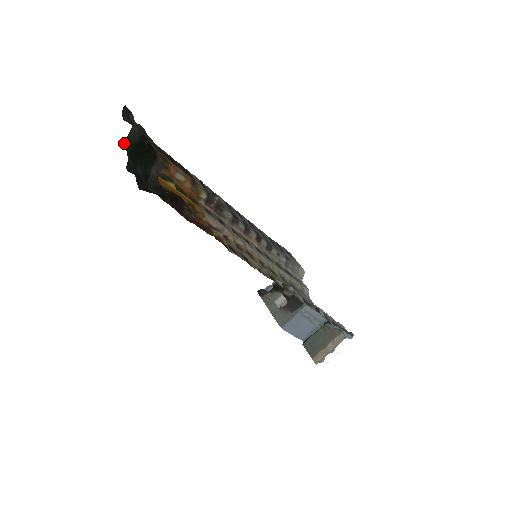
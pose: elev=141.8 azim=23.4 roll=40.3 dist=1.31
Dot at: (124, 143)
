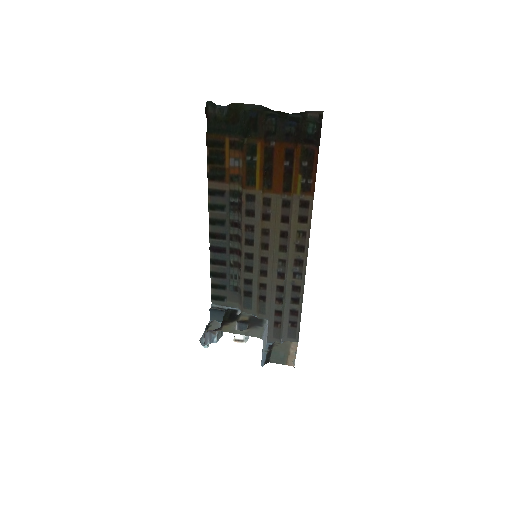
Dot at: (249, 109)
